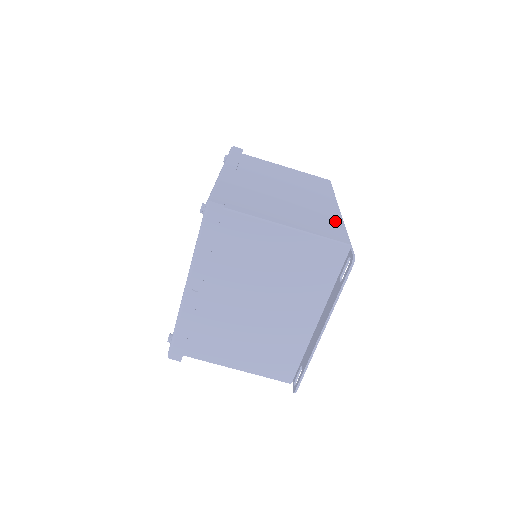
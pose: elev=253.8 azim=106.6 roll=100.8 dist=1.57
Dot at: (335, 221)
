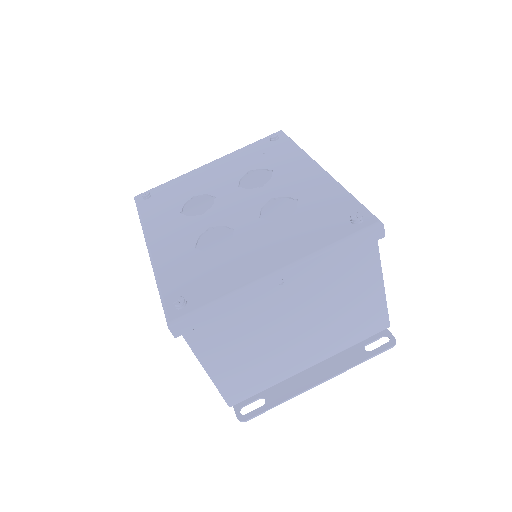
Dot at: occluded
